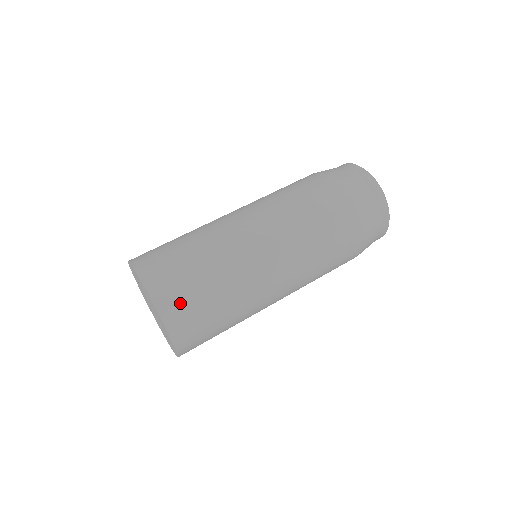
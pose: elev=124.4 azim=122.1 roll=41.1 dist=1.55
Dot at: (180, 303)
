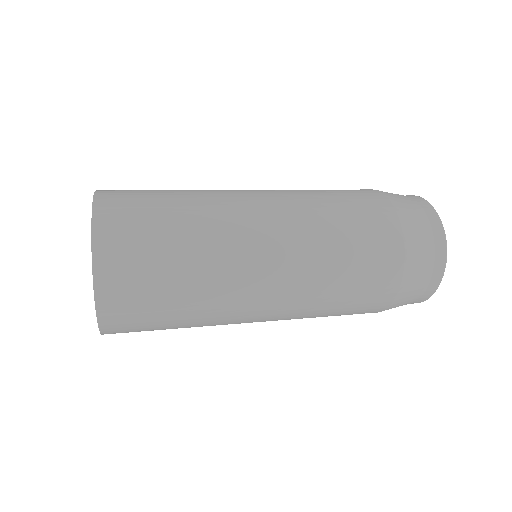
Dot at: (125, 191)
